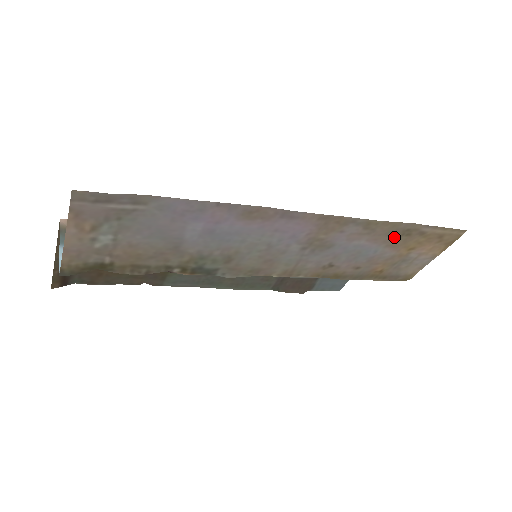
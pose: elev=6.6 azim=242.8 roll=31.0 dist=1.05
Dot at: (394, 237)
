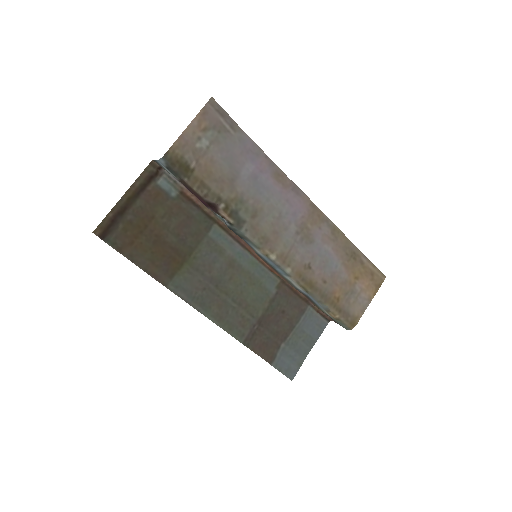
Dot at: (347, 255)
